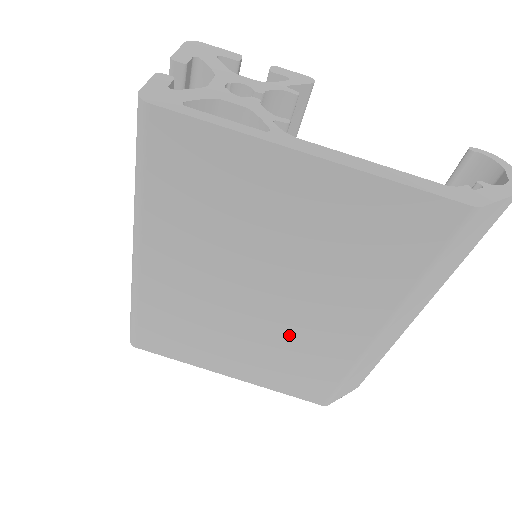
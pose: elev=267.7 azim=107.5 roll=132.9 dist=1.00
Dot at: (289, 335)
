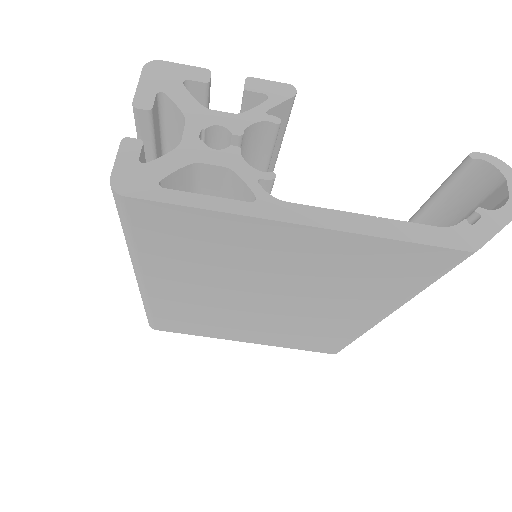
Dot at: (297, 322)
